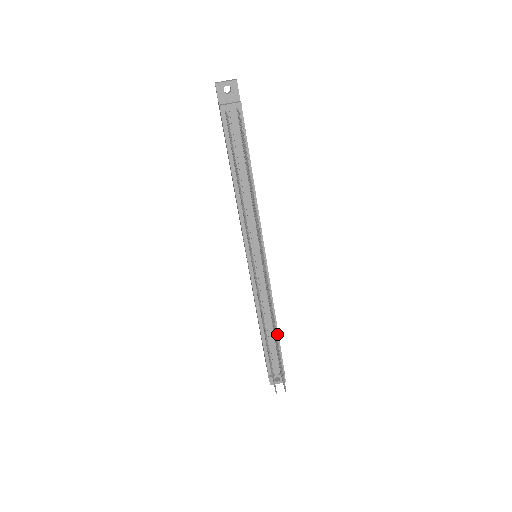
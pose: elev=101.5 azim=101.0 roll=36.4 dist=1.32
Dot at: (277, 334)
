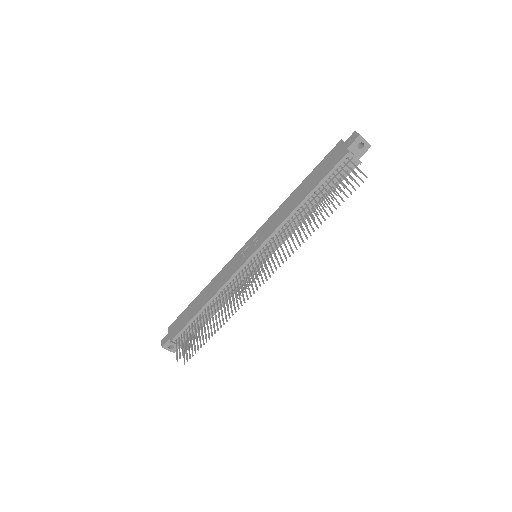
Dot at: (210, 317)
